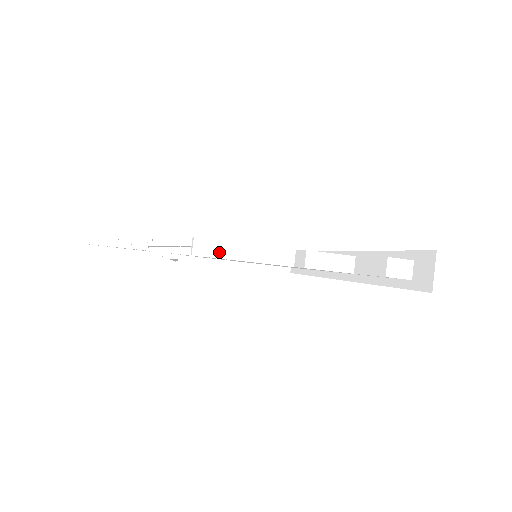
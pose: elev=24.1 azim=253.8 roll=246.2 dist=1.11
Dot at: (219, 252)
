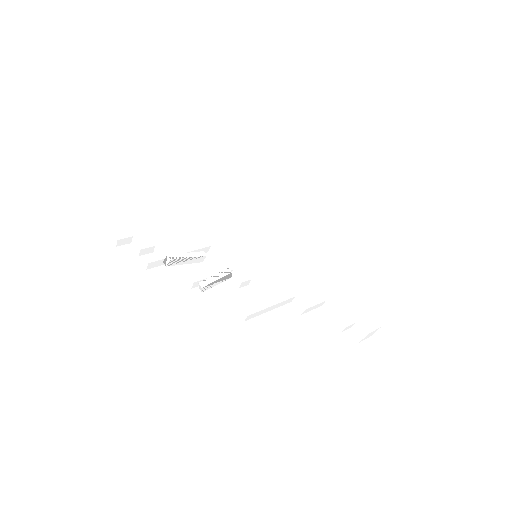
Dot at: (258, 314)
